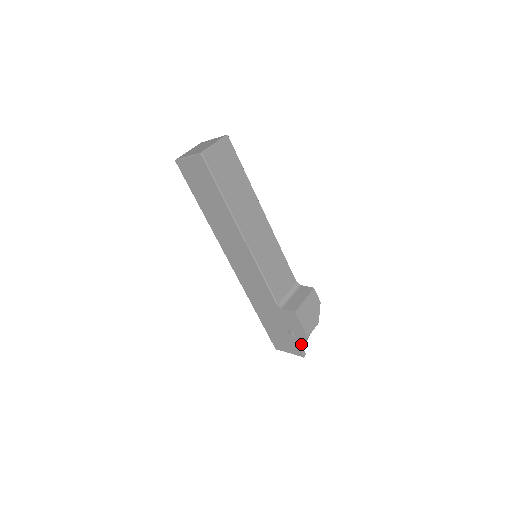
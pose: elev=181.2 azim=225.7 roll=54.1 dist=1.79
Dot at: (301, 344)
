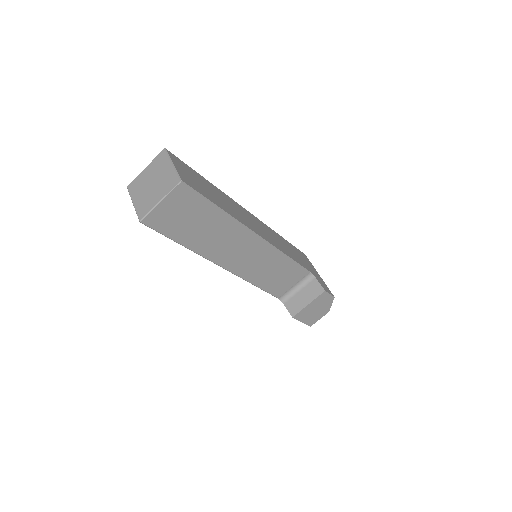
Dot at: occluded
